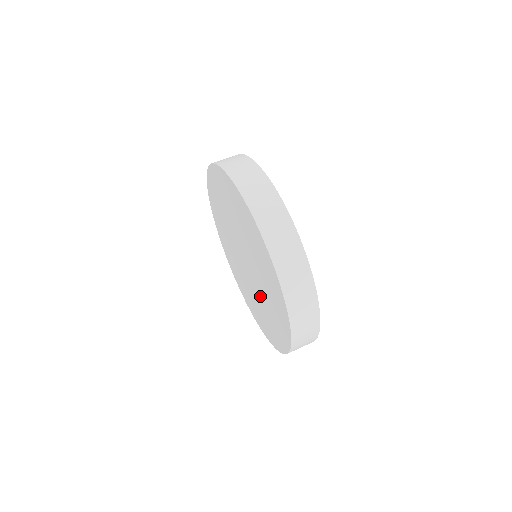
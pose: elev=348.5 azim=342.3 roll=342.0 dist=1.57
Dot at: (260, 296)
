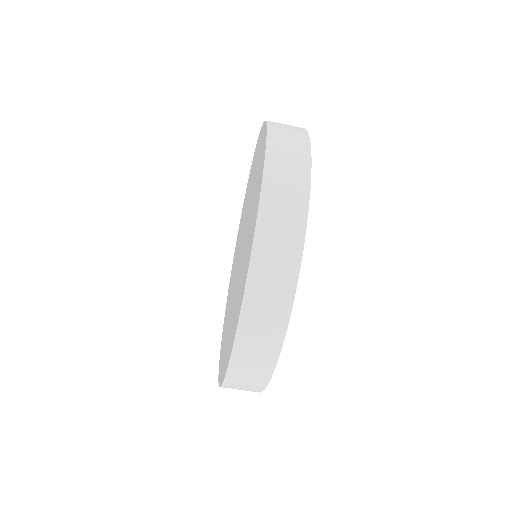
Dot at: (238, 279)
